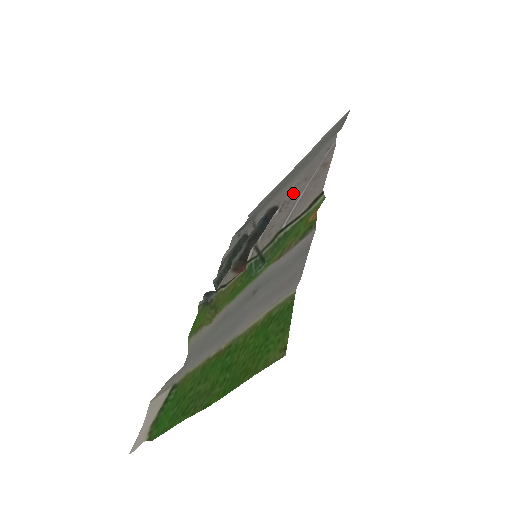
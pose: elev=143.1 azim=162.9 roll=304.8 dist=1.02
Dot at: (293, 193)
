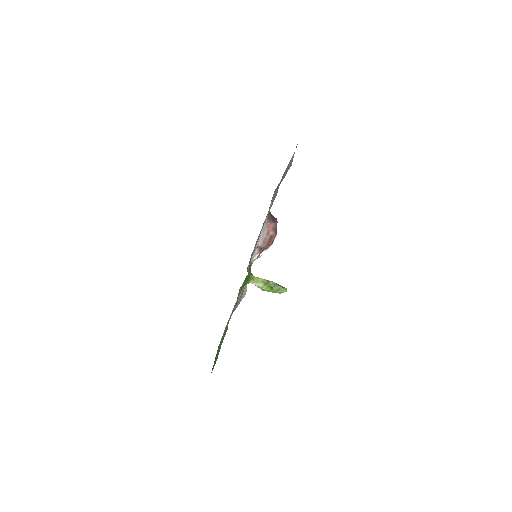
Dot at: occluded
